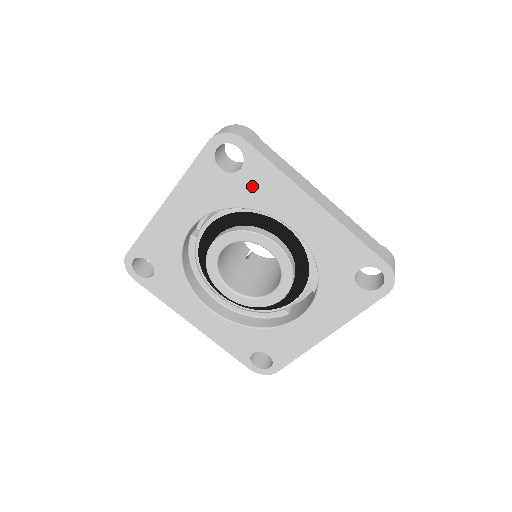
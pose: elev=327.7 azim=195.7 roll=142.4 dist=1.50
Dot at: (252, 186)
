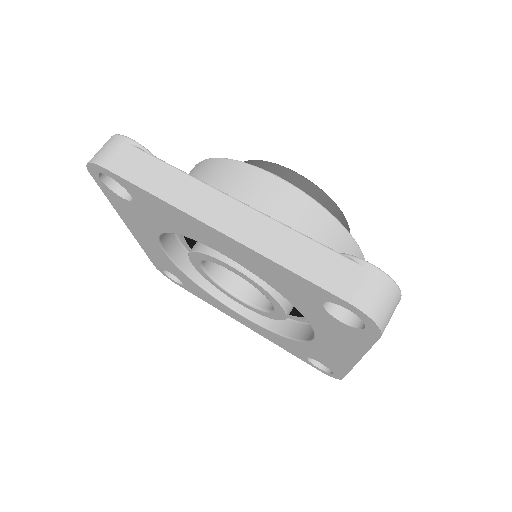
Dot at: (329, 324)
